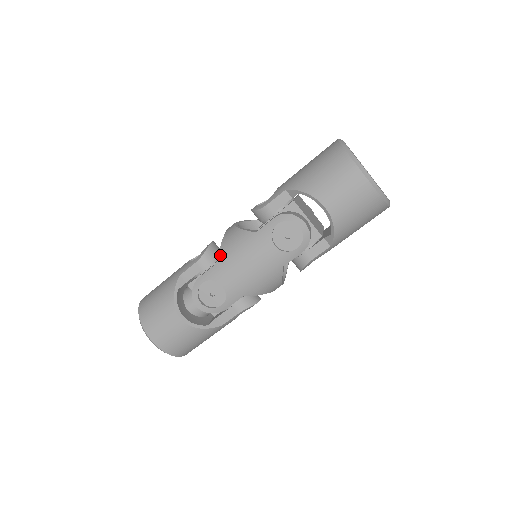
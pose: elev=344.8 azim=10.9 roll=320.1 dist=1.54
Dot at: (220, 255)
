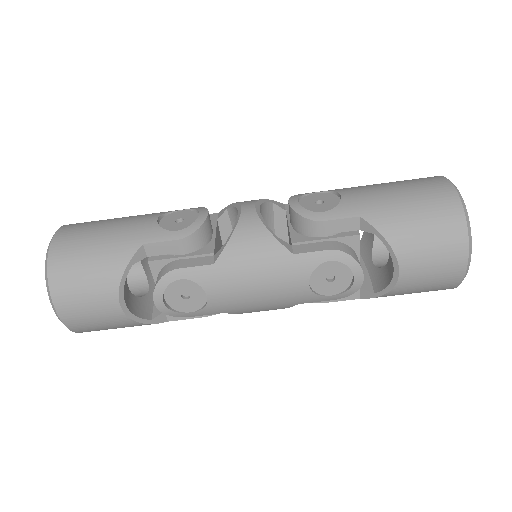
Dot at: (225, 255)
